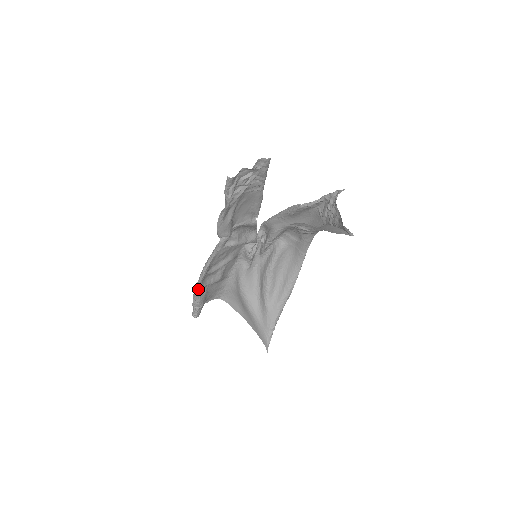
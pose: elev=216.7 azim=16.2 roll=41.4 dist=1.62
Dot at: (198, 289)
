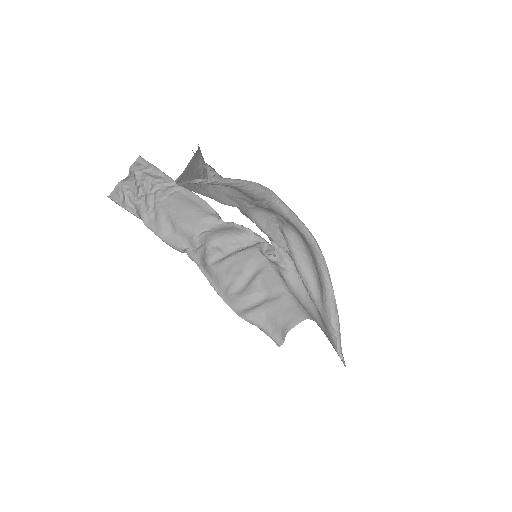
Dot at: (241, 313)
